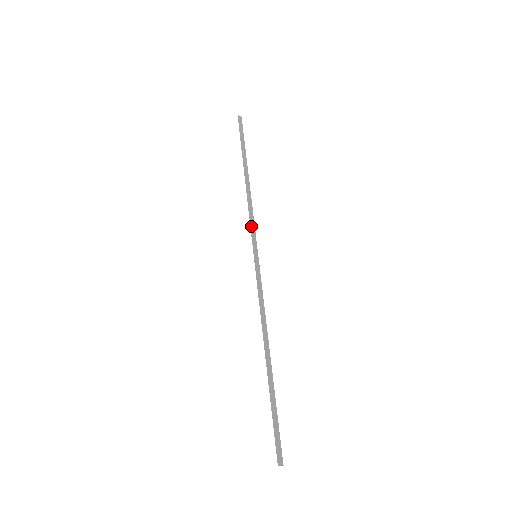
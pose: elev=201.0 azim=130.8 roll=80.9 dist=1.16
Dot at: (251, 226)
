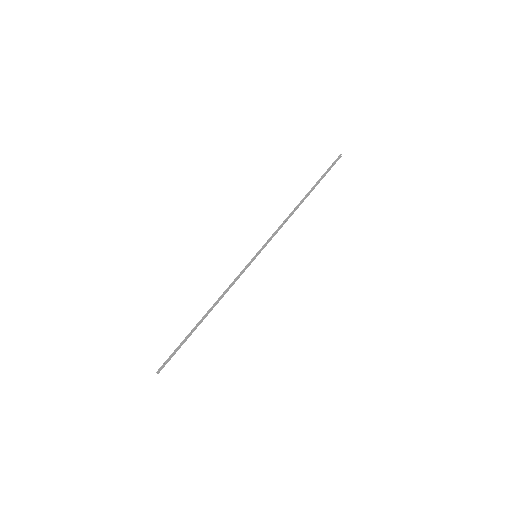
Dot at: (272, 236)
